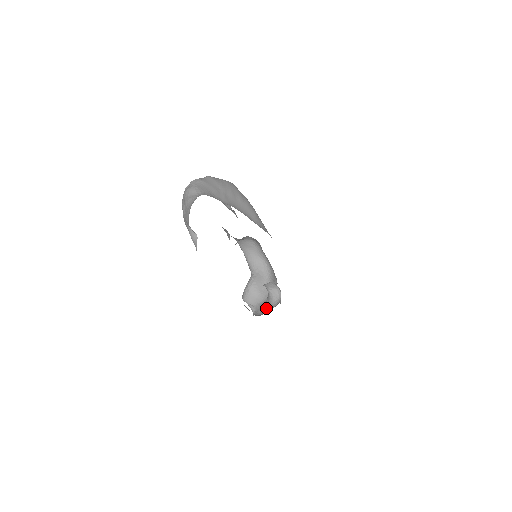
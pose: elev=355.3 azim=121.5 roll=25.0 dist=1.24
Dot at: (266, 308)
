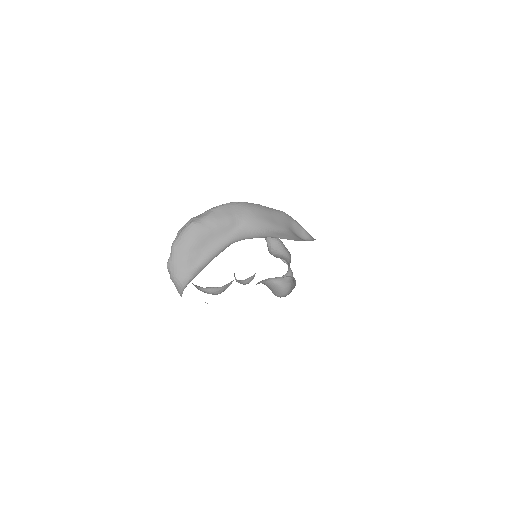
Dot at: occluded
